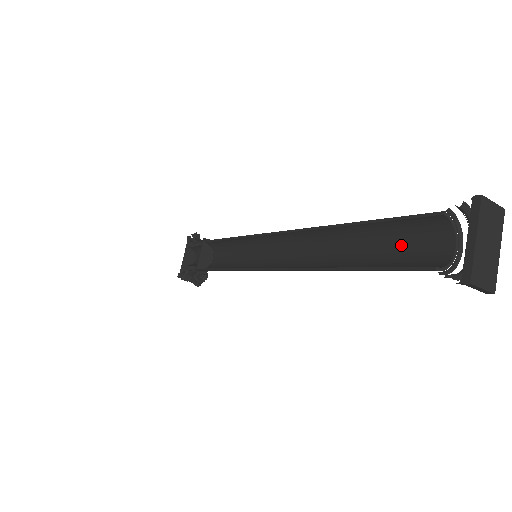
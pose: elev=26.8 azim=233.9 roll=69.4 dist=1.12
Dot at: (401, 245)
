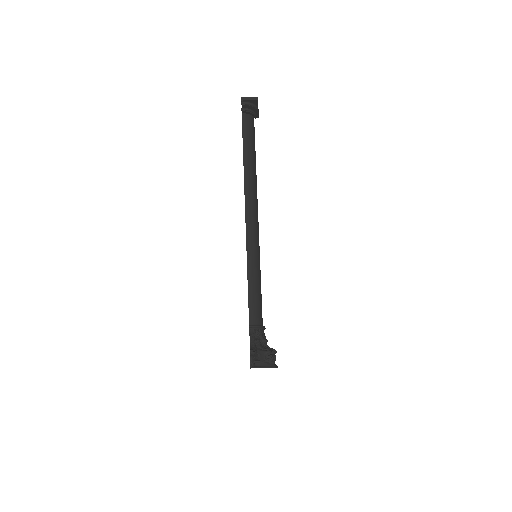
Dot at: occluded
